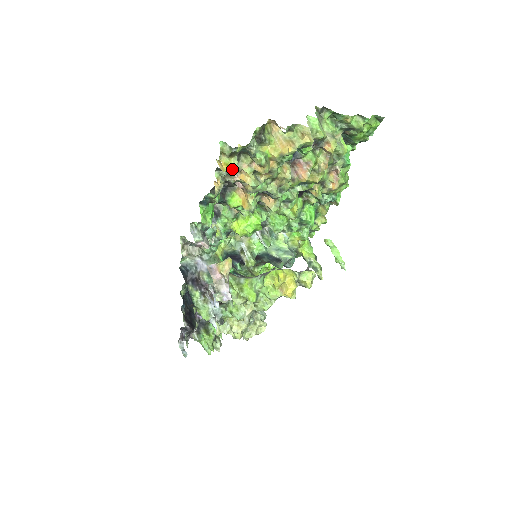
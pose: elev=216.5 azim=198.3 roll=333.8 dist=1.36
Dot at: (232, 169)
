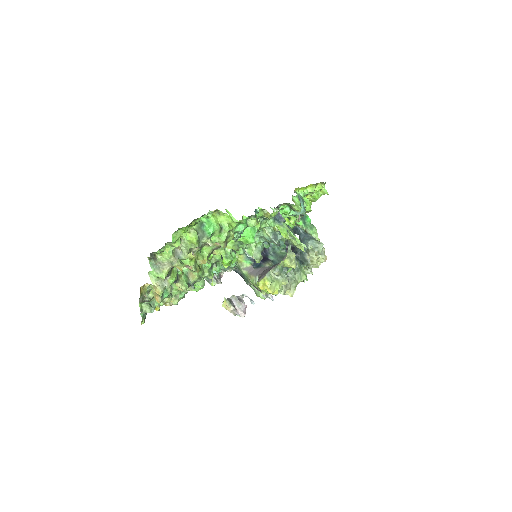
Dot at: occluded
